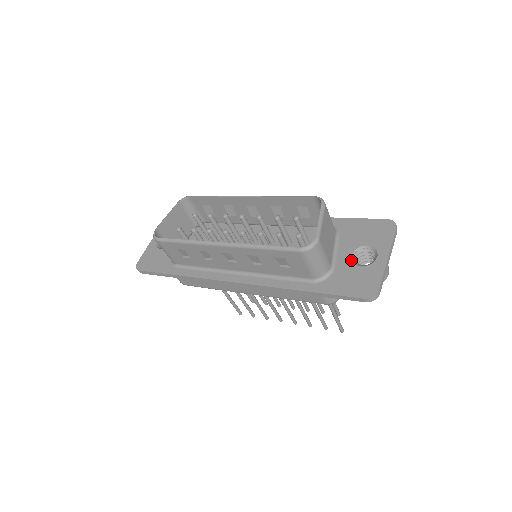
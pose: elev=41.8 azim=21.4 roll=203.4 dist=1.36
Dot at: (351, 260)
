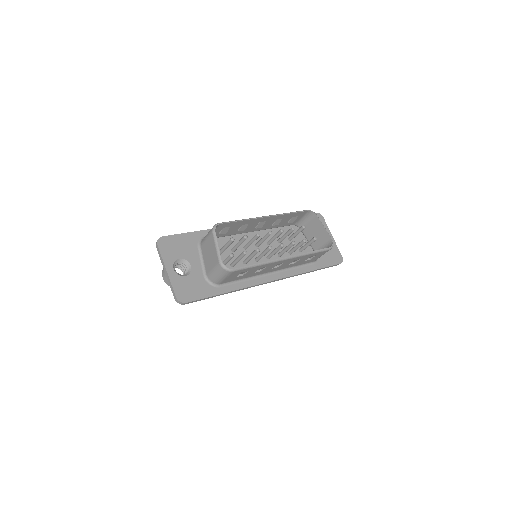
Dot at: occluded
